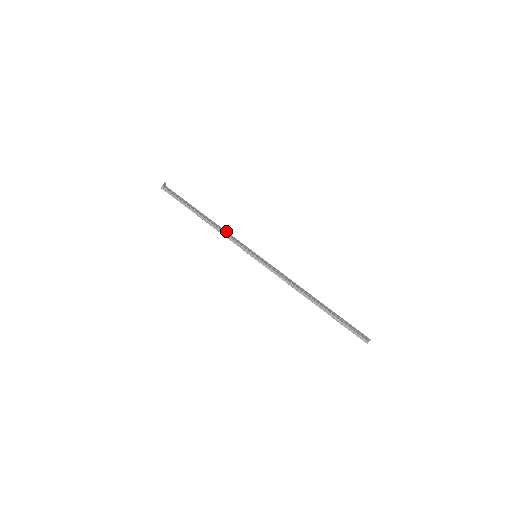
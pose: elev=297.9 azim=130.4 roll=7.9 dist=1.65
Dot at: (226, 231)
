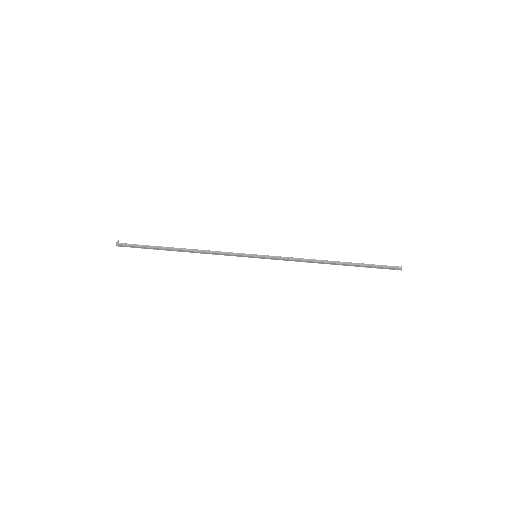
Dot at: (212, 251)
